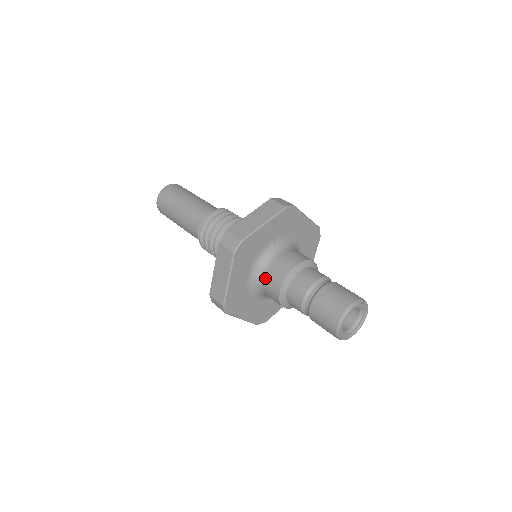
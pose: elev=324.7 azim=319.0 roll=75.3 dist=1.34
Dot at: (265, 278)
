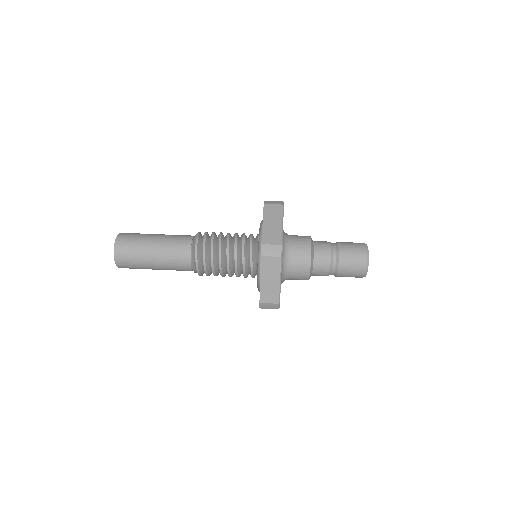
Dot at: occluded
